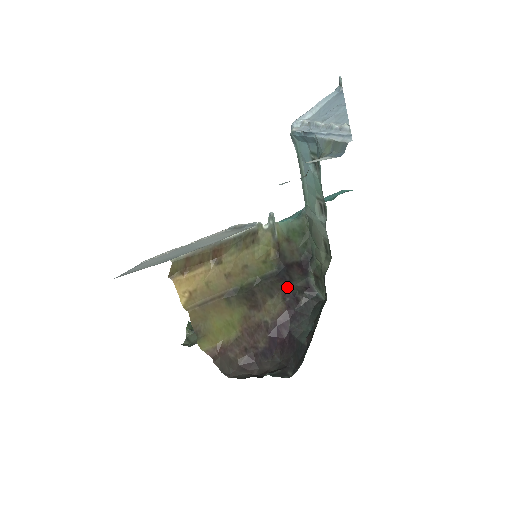
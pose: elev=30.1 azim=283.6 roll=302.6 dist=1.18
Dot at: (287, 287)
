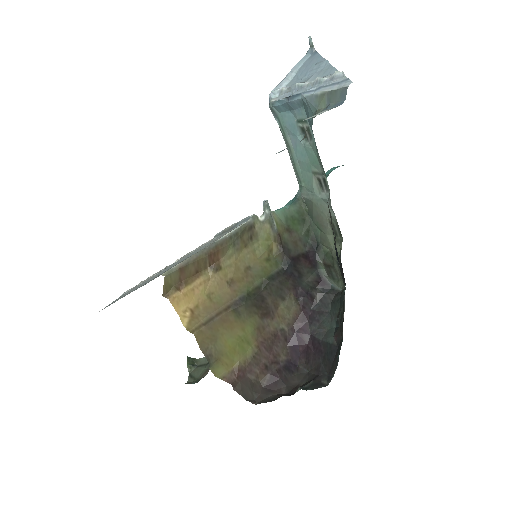
Dot at: (297, 285)
